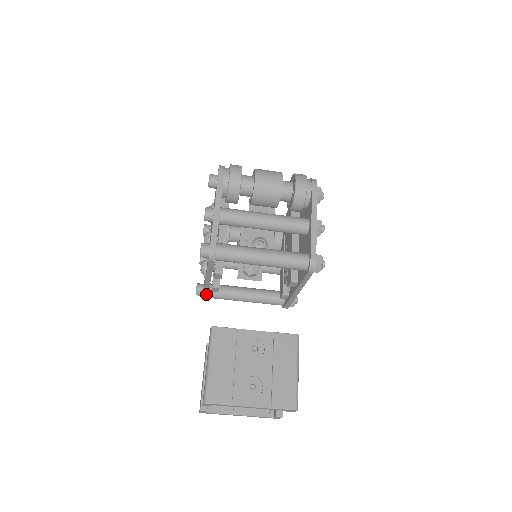
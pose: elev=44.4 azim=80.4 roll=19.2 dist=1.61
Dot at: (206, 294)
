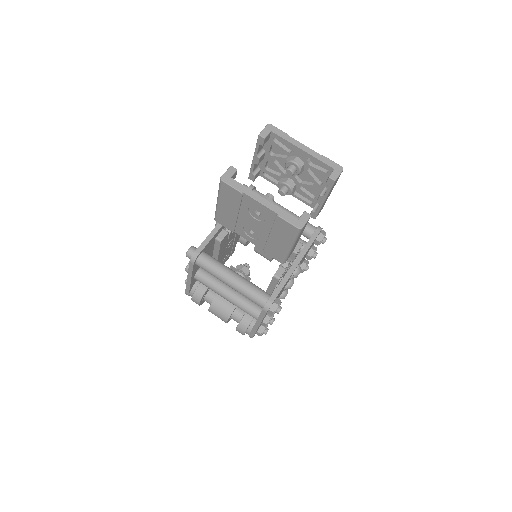
Dot at: (207, 241)
